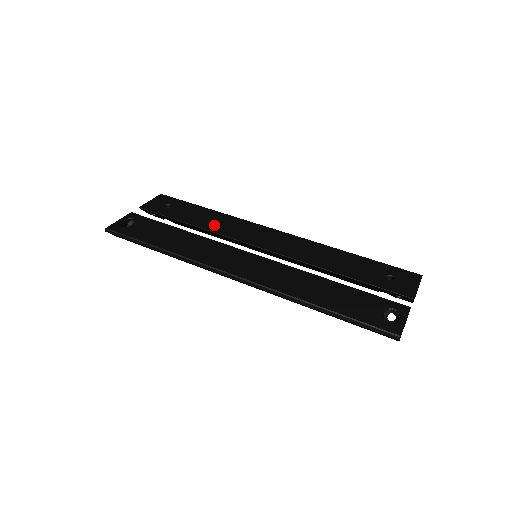
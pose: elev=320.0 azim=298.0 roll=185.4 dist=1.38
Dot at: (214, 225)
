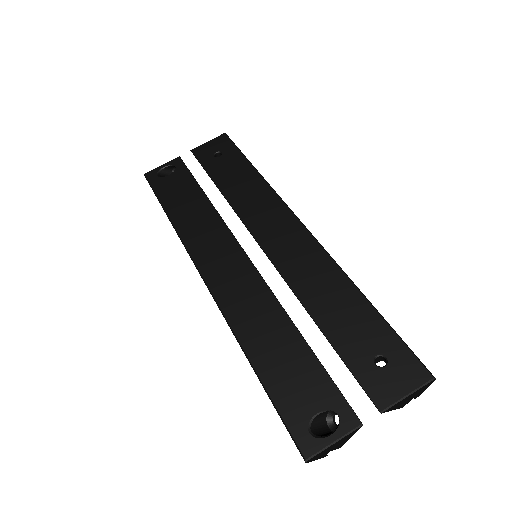
Dot at: (240, 197)
